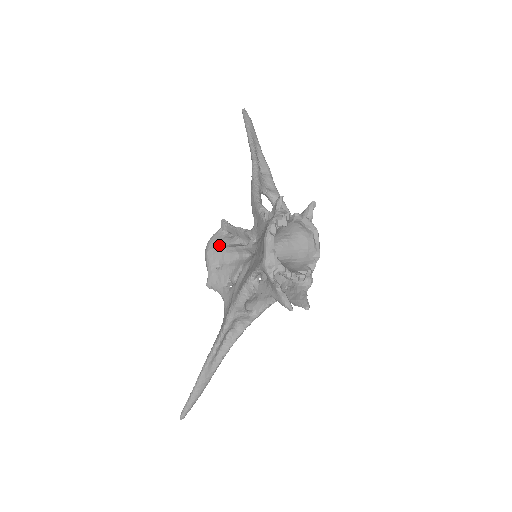
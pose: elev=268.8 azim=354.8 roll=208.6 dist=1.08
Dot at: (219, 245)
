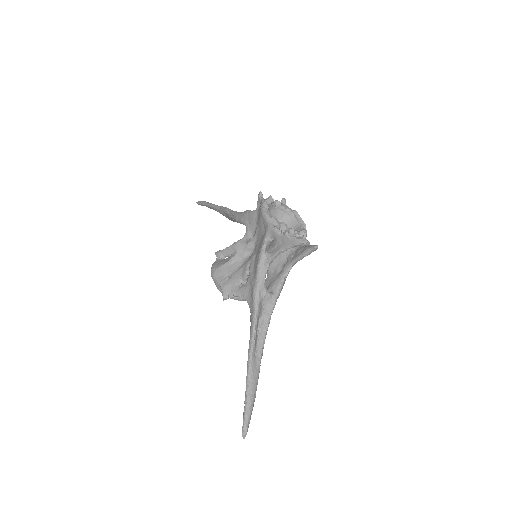
Dot at: (222, 264)
